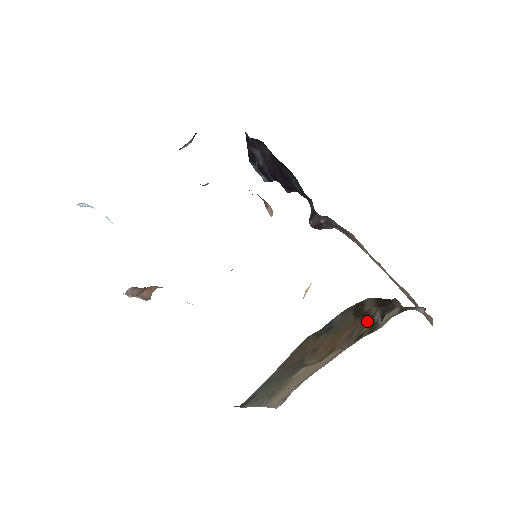
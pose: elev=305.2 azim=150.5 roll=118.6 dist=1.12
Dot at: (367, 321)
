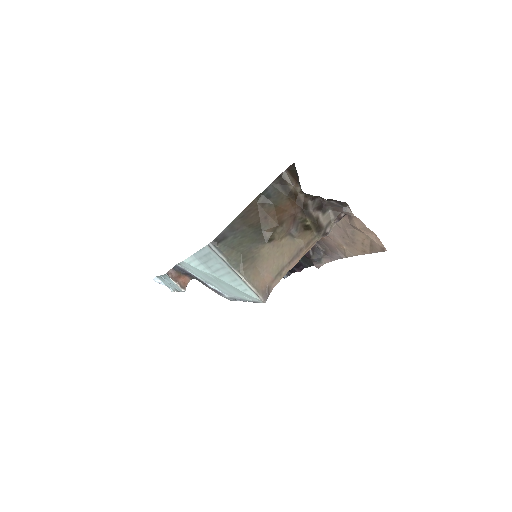
Dot at: (304, 210)
